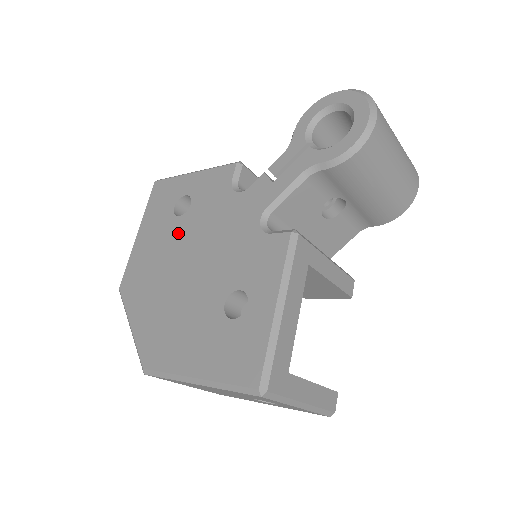
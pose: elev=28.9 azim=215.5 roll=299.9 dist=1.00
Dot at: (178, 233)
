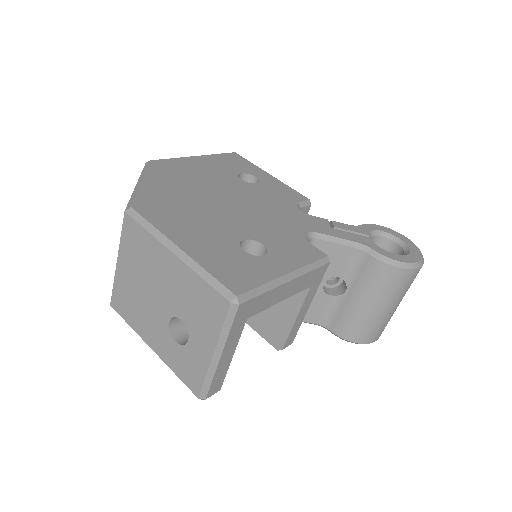
Dot at: (233, 184)
